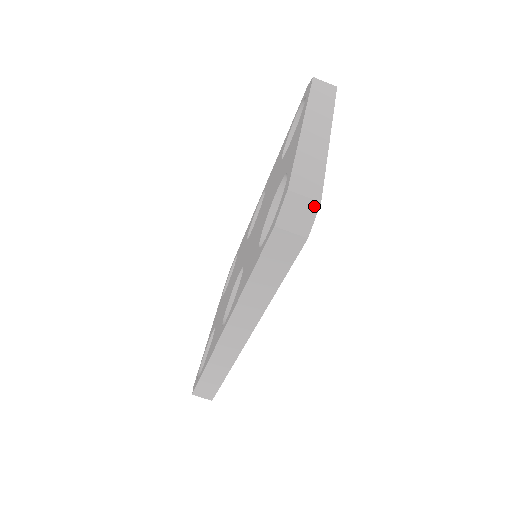
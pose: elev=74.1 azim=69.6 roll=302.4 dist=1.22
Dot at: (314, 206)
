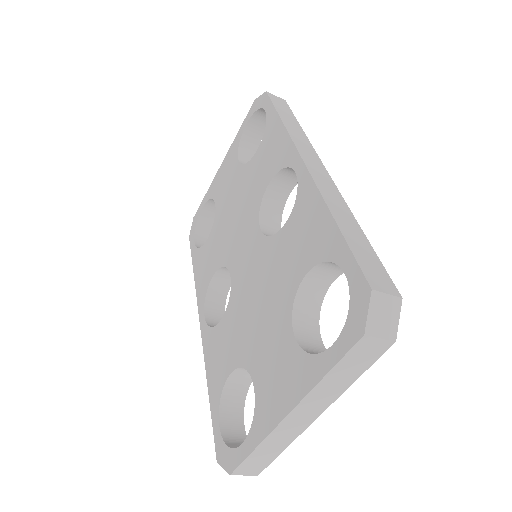
Dot at: (251, 474)
